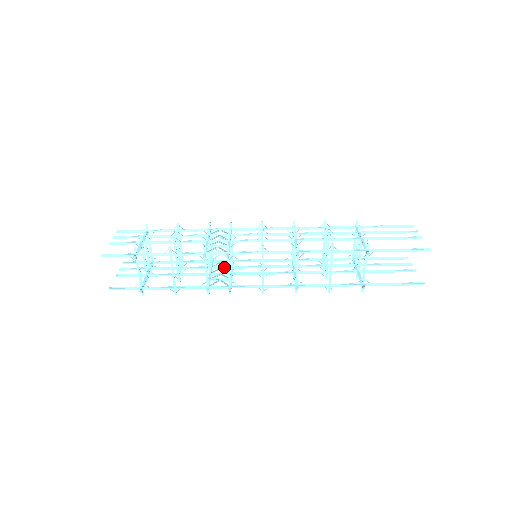
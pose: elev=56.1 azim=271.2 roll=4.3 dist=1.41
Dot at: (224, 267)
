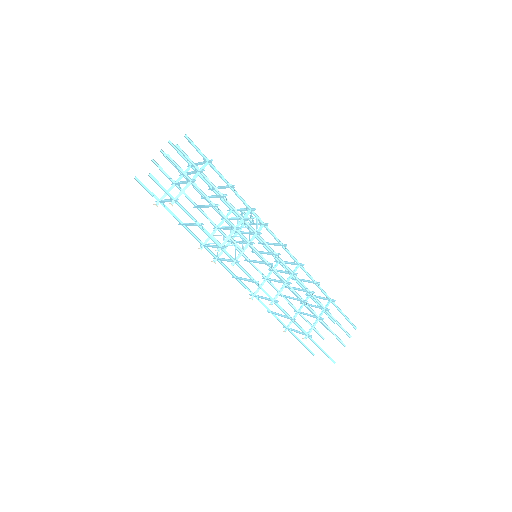
Dot at: occluded
